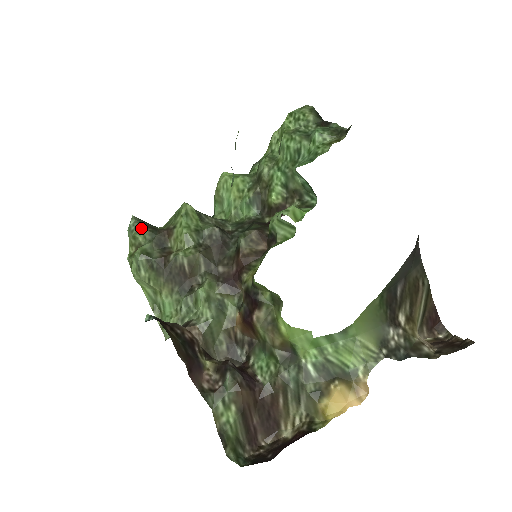
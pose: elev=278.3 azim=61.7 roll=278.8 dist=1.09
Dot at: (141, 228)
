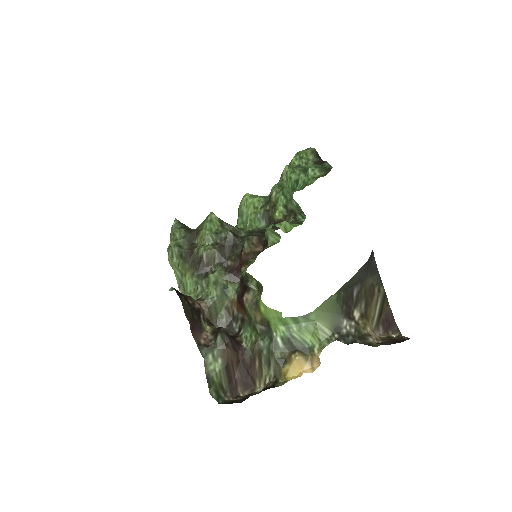
Dot at: (179, 228)
